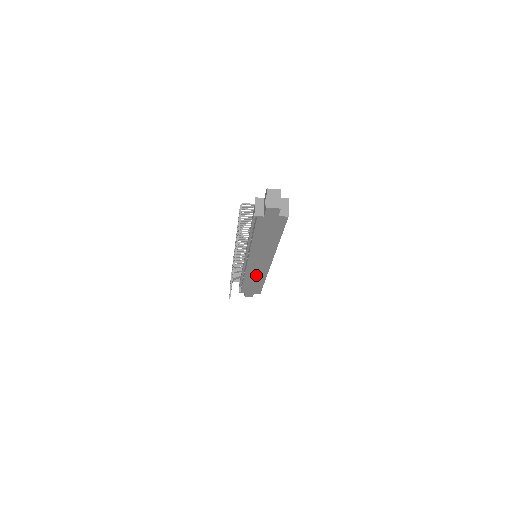
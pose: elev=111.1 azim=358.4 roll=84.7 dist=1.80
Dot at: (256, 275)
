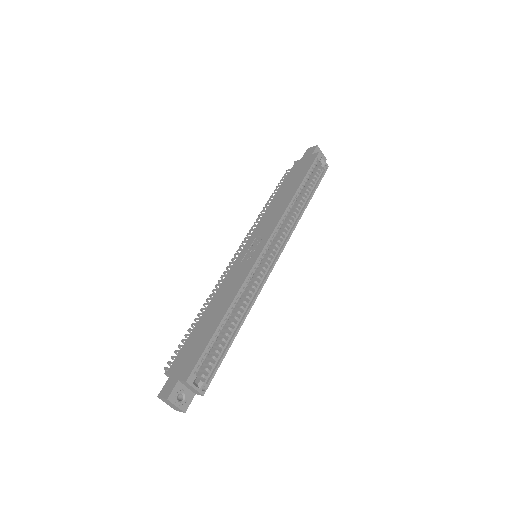
Dot at: occluded
